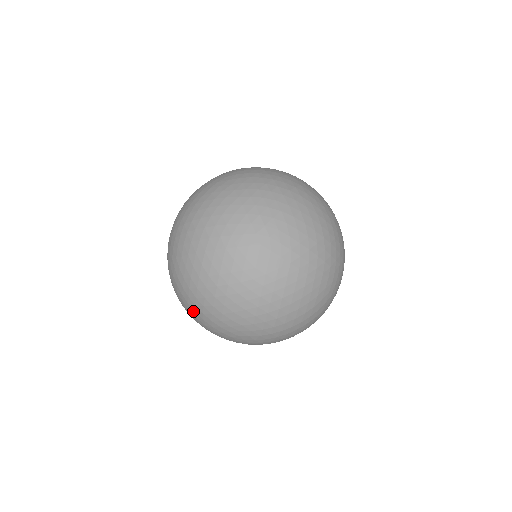
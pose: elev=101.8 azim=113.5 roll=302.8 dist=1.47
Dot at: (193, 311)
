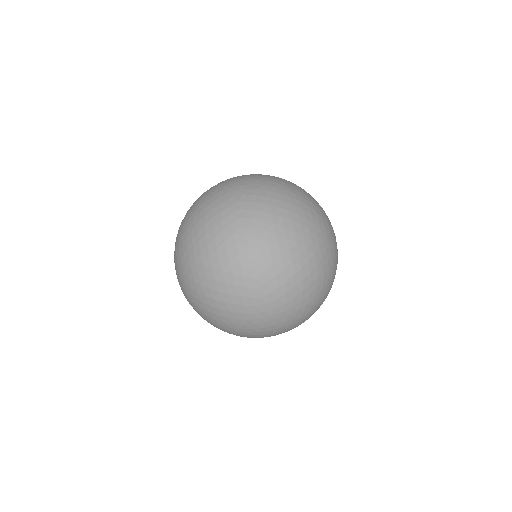
Dot at: occluded
